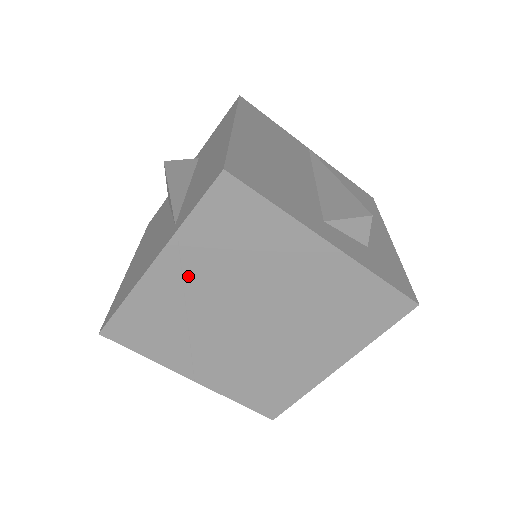
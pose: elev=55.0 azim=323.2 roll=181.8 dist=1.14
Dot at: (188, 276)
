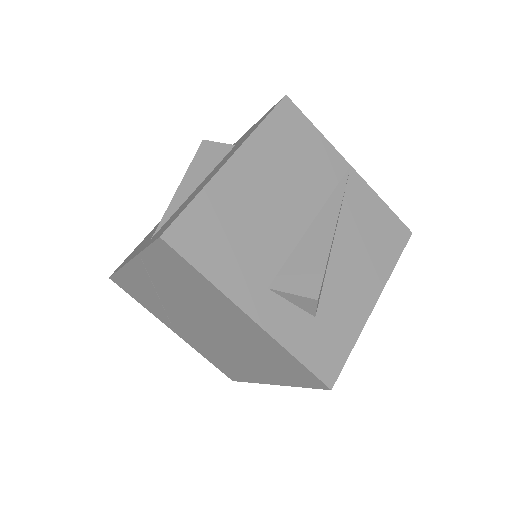
Dot at: (154, 280)
